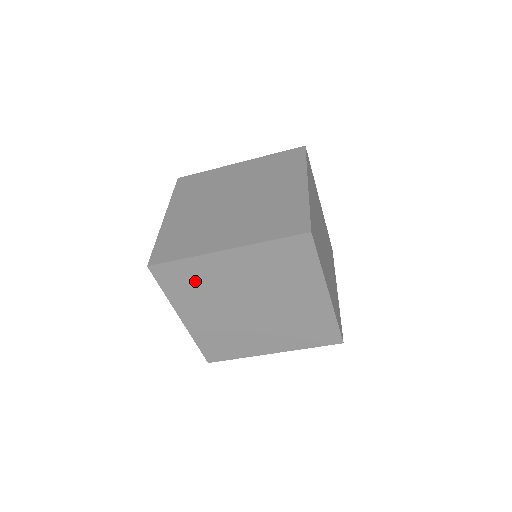
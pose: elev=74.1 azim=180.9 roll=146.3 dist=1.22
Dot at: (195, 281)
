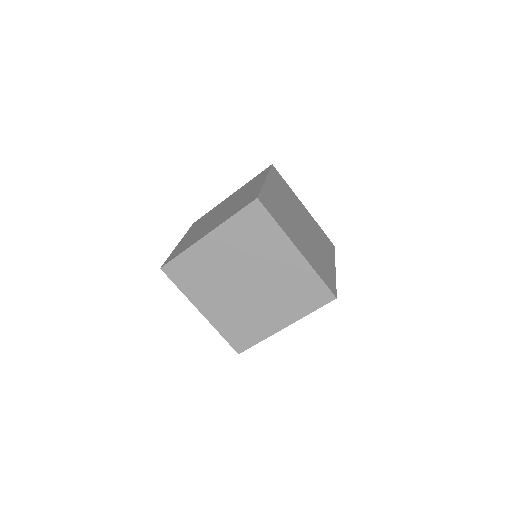
Dot at: (197, 271)
